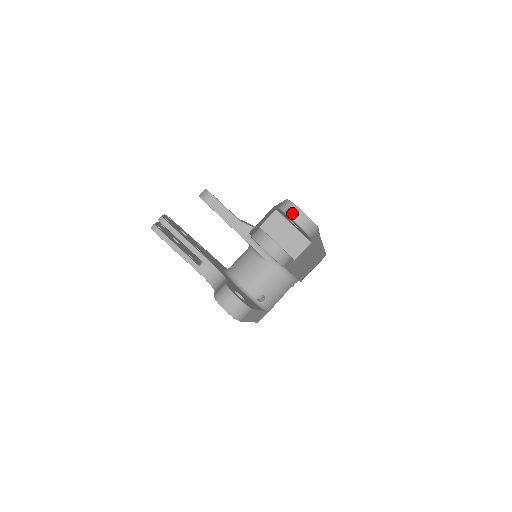
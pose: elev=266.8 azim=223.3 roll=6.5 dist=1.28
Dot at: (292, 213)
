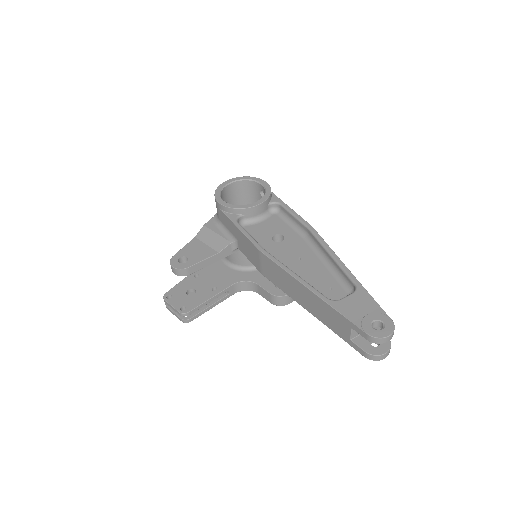
Dot at: (384, 342)
